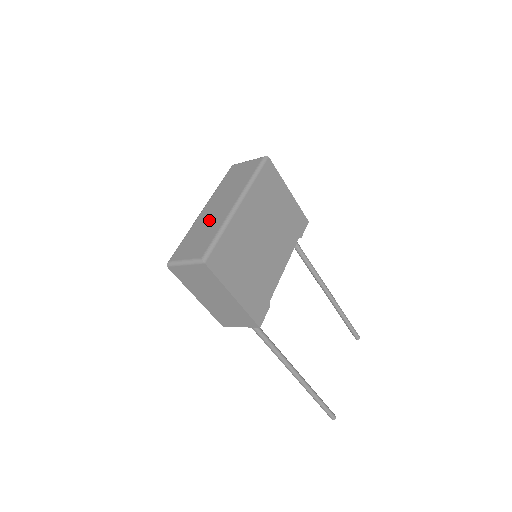
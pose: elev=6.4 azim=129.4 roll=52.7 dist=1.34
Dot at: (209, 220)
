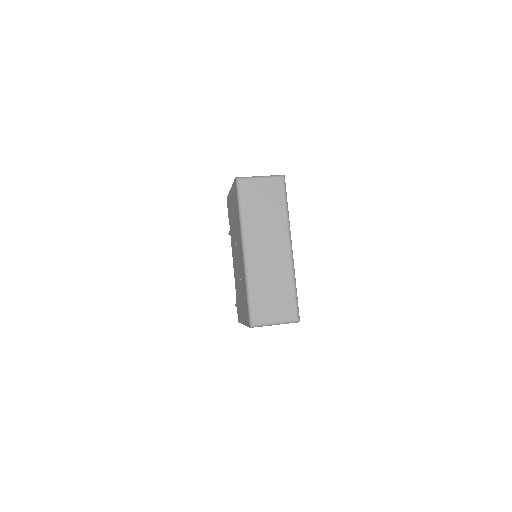
Dot at: (270, 270)
